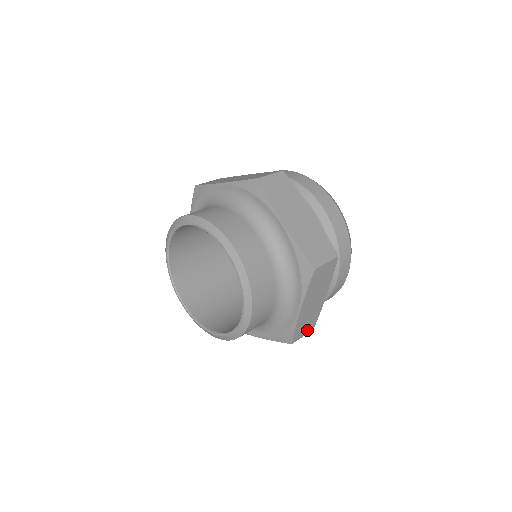
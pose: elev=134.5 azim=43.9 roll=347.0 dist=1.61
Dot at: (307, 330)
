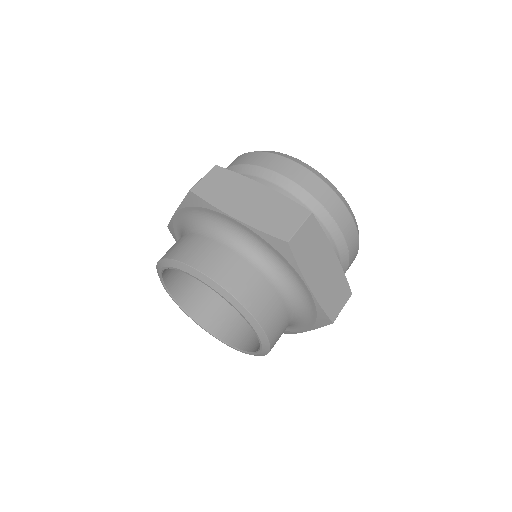
Dot at: occluded
